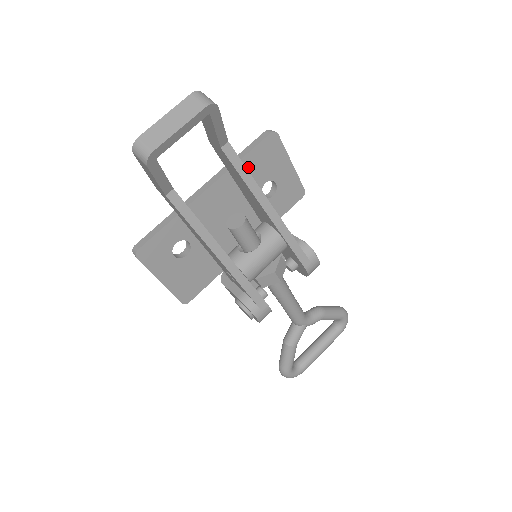
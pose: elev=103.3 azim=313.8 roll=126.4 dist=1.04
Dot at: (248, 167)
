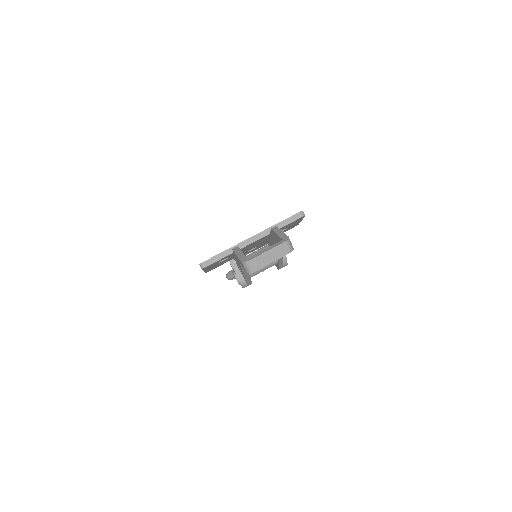
Dot at: occluded
